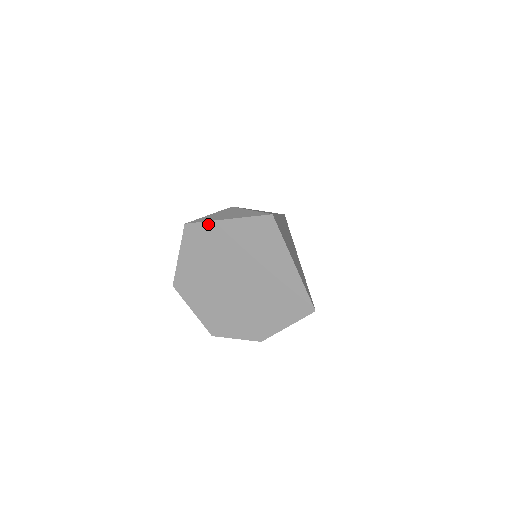
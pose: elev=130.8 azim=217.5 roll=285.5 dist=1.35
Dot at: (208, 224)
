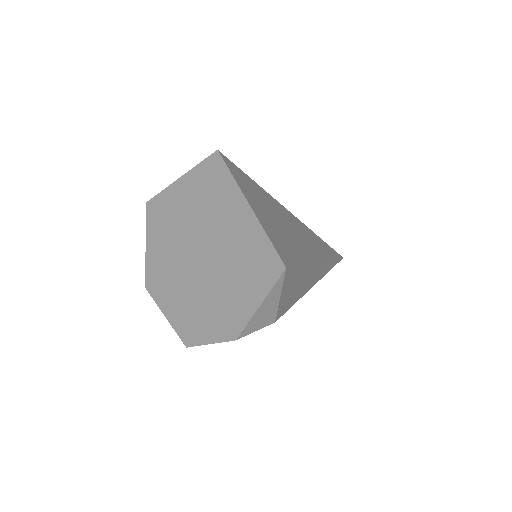
Dot at: (165, 192)
